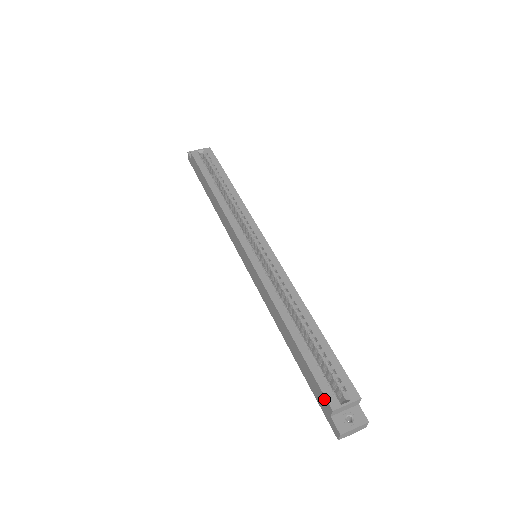
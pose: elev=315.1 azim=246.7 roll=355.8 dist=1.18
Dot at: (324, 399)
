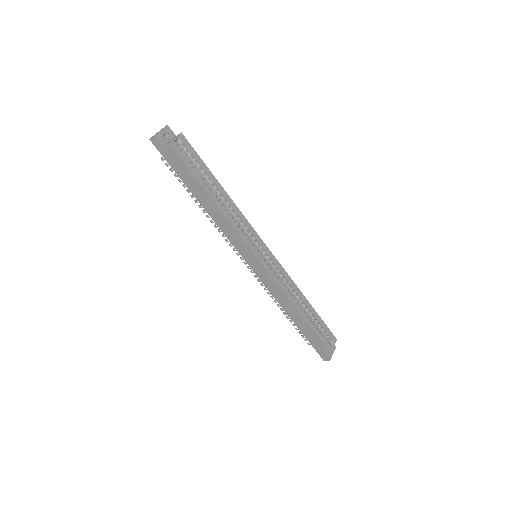
Dot at: (324, 348)
